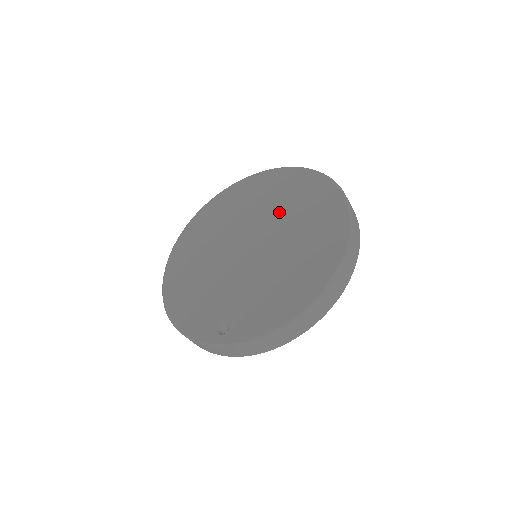
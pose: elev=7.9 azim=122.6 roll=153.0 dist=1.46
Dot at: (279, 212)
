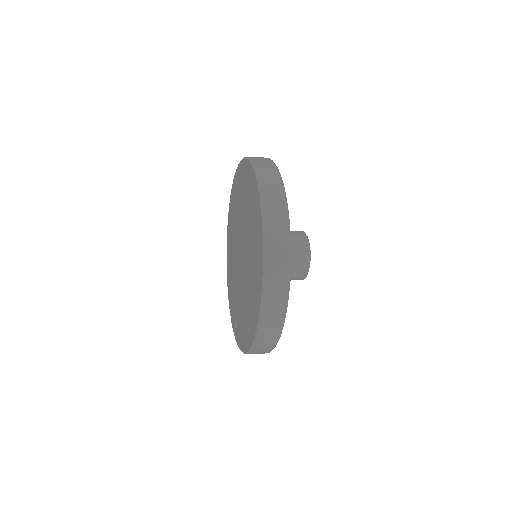
Dot at: (247, 230)
